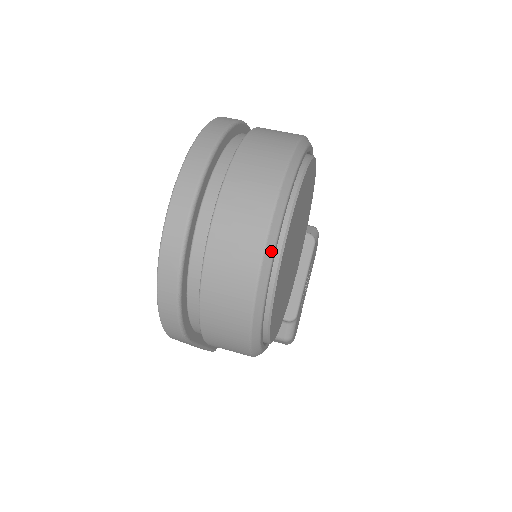
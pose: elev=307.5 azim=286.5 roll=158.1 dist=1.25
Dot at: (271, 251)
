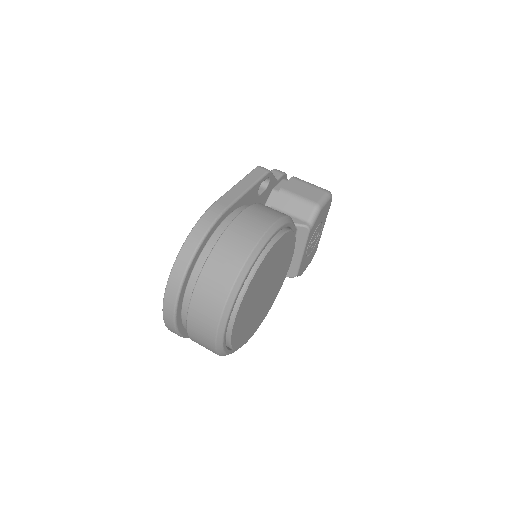
Dot at: (221, 350)
